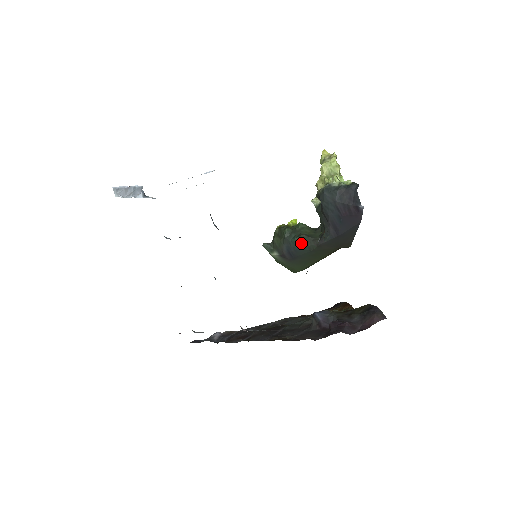
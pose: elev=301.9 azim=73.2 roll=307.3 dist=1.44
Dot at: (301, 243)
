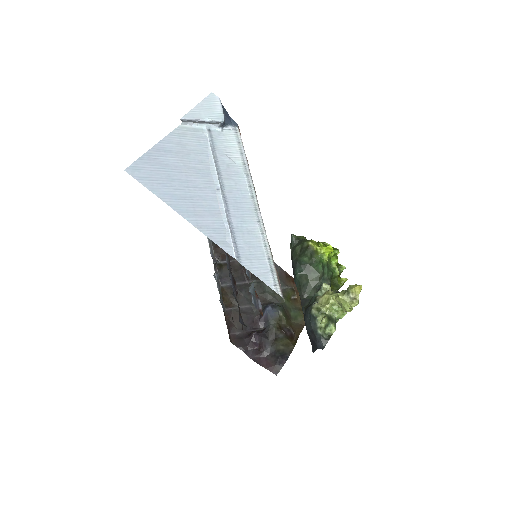
Dot at: (297, 282)
